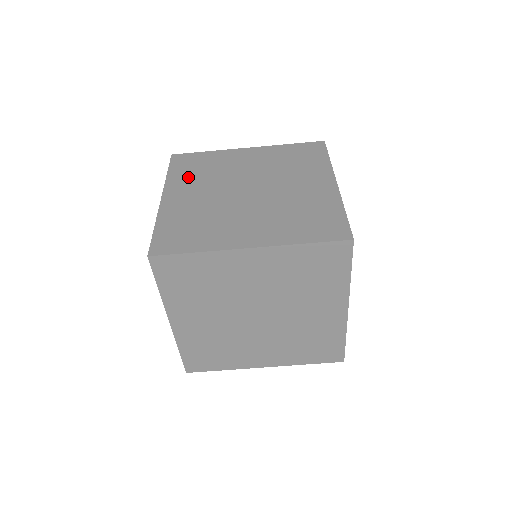
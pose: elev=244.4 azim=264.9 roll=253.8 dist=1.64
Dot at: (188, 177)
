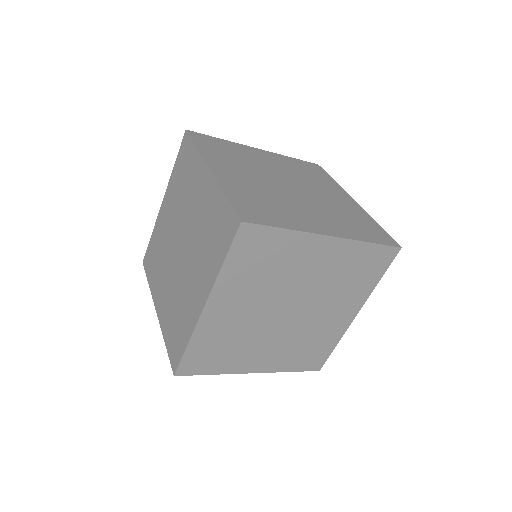
Dot at: (244, 279)
